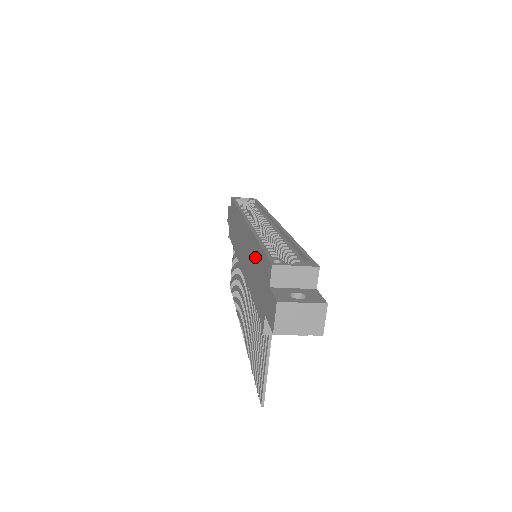
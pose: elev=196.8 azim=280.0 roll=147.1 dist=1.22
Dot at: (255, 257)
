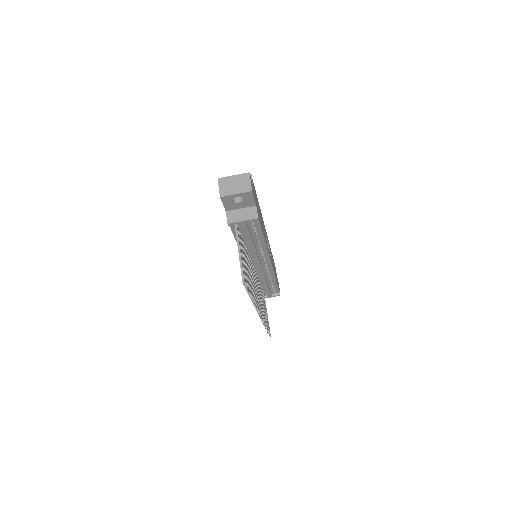
Dot at: occluded
